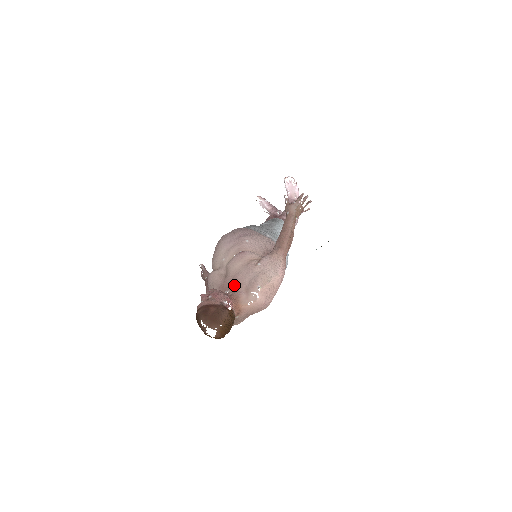
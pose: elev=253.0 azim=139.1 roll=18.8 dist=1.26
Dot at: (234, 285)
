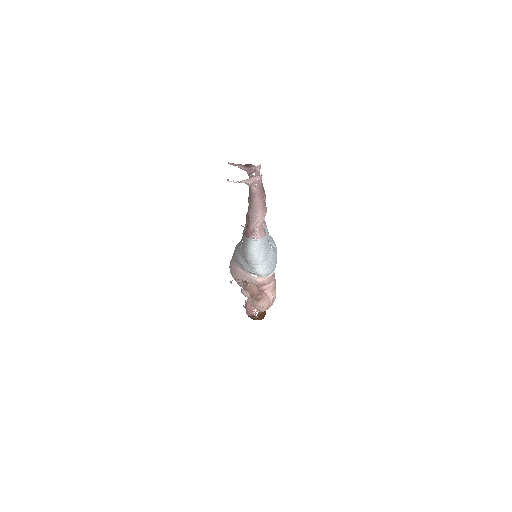
Dot at: occluded
